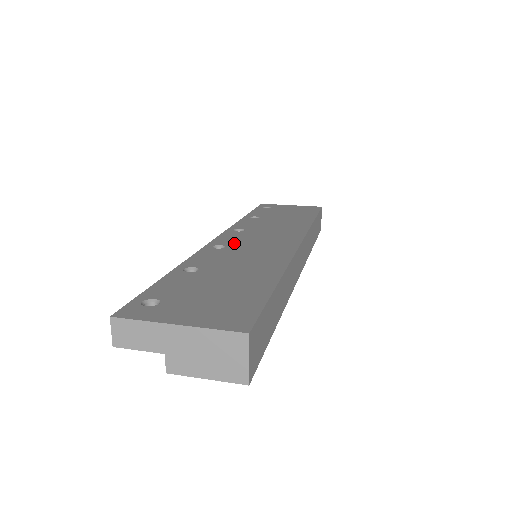
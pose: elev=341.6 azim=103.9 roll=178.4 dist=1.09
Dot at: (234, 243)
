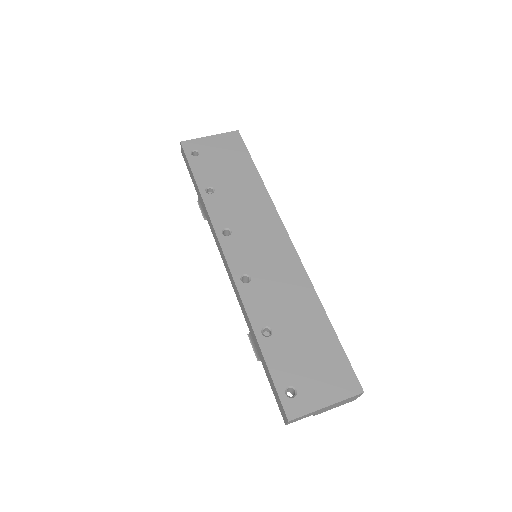
Dot at: (249, 265)
